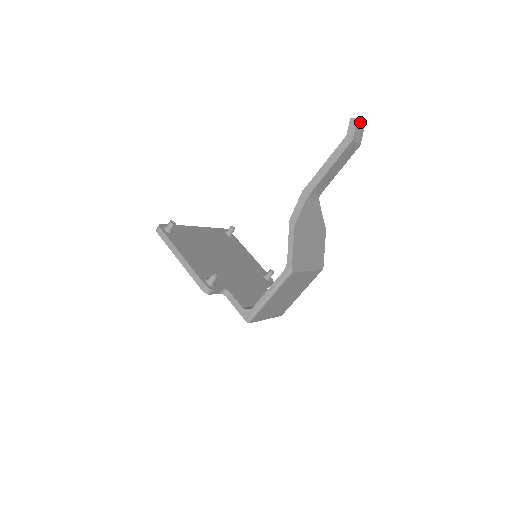
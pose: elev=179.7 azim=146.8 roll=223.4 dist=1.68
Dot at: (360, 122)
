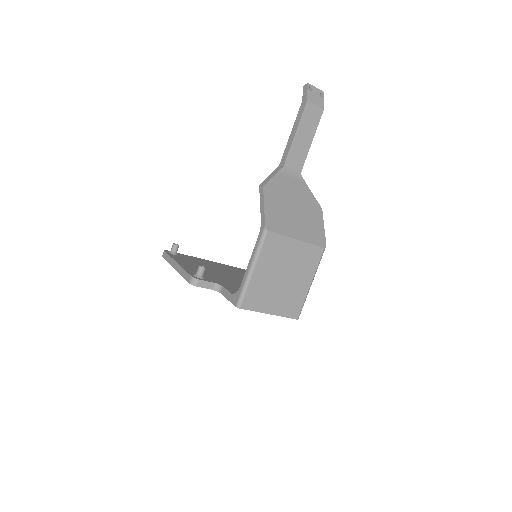
Dot at: (314, 88)
